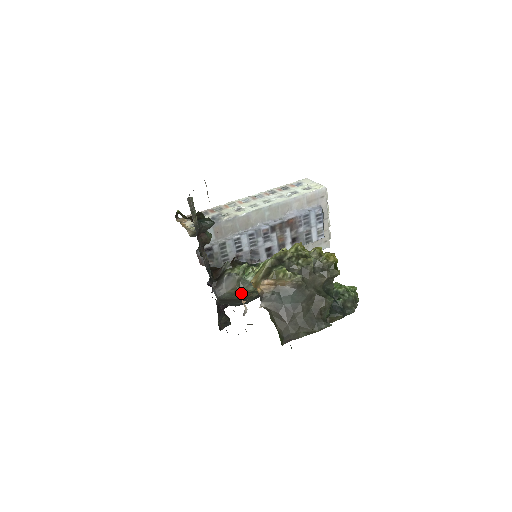
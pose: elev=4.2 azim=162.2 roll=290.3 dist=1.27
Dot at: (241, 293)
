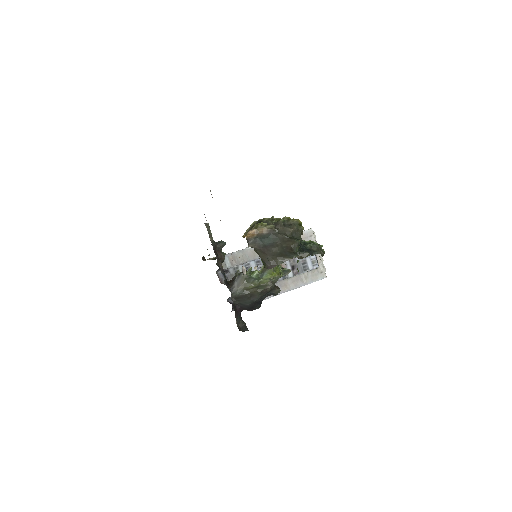
Dot at: (249, 288)
